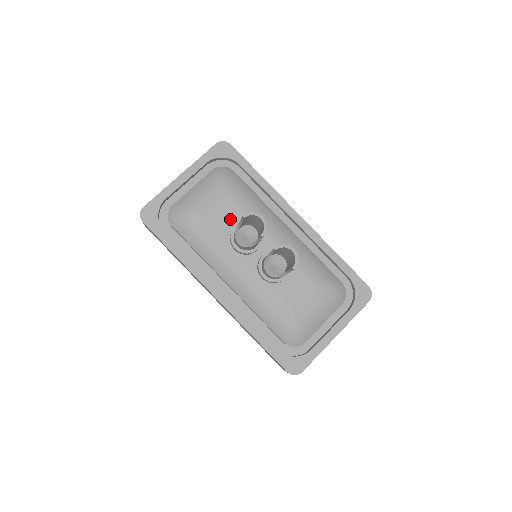
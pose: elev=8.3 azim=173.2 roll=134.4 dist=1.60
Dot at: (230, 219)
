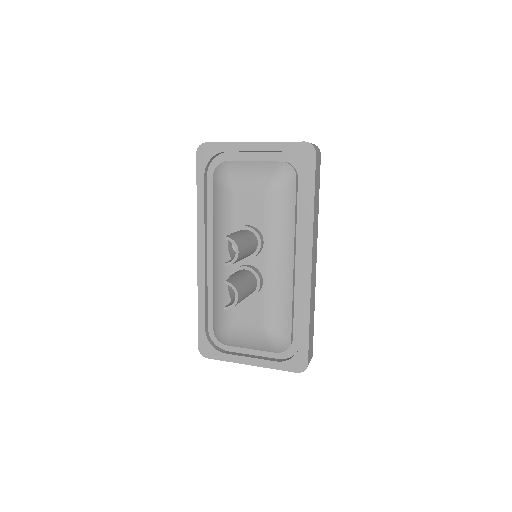
Dot at: (251, 216)
